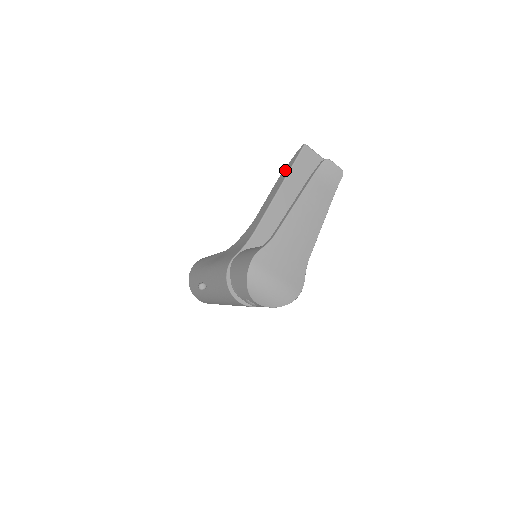
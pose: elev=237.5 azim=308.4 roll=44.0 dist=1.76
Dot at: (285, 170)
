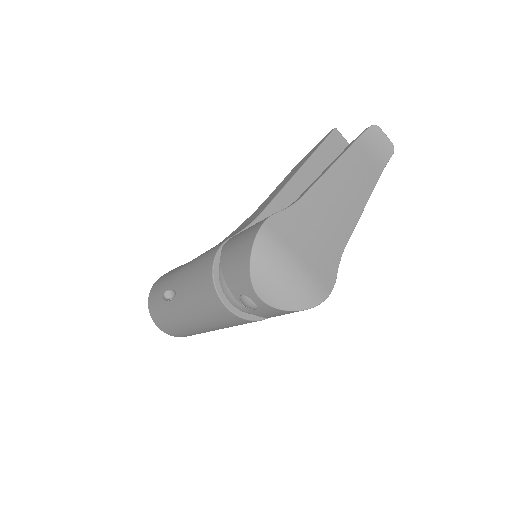
Dot at: (307, 154)
